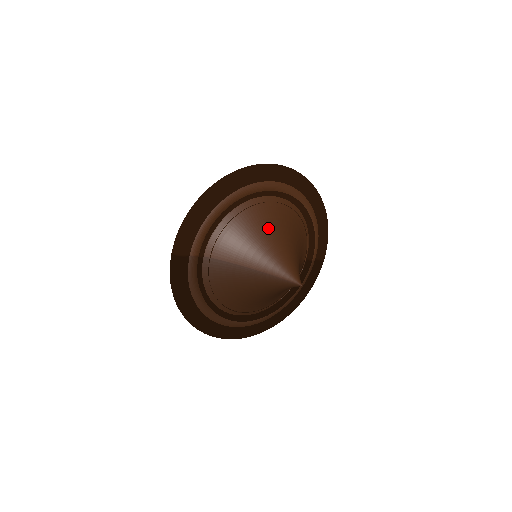
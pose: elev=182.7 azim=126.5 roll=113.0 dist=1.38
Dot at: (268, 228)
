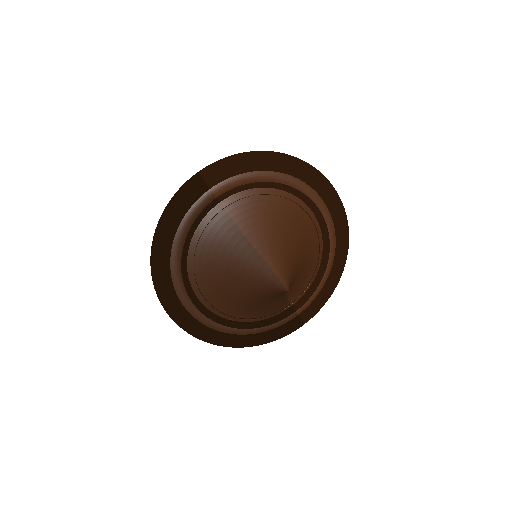
Dot at: (292, 229)
